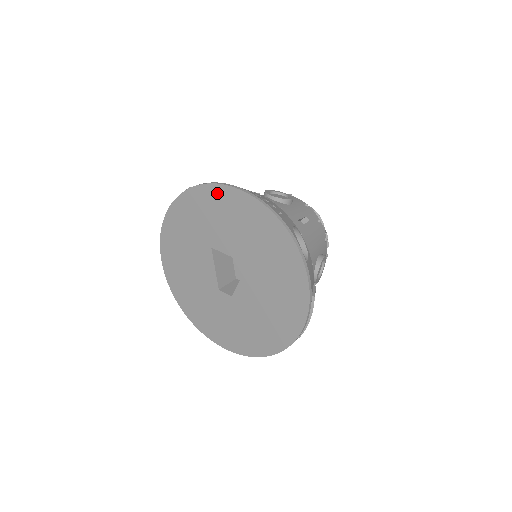
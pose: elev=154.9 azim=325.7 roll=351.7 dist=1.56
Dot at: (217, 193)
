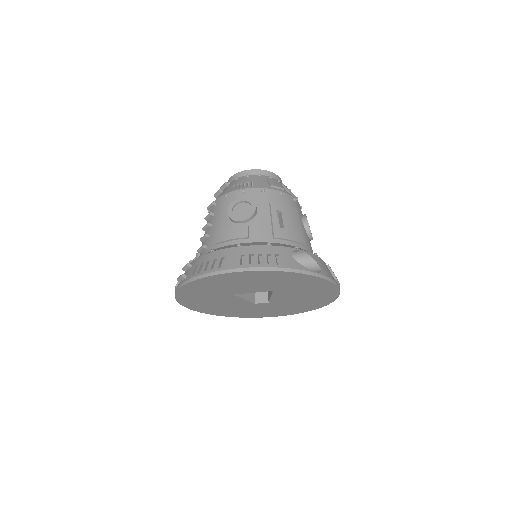
Dot at: (218, 278)
